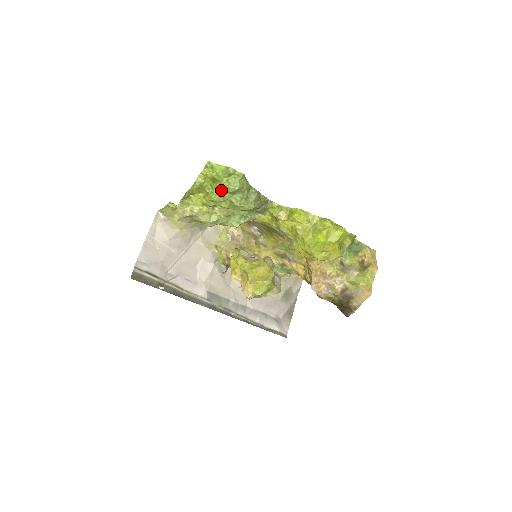
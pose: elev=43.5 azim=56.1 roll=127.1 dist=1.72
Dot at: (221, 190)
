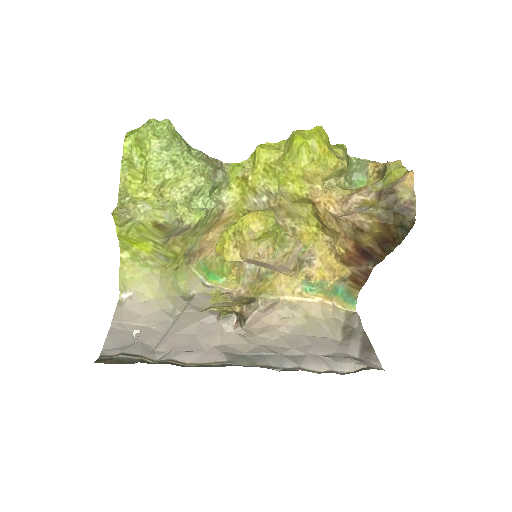
Dot at: (153, 151)
